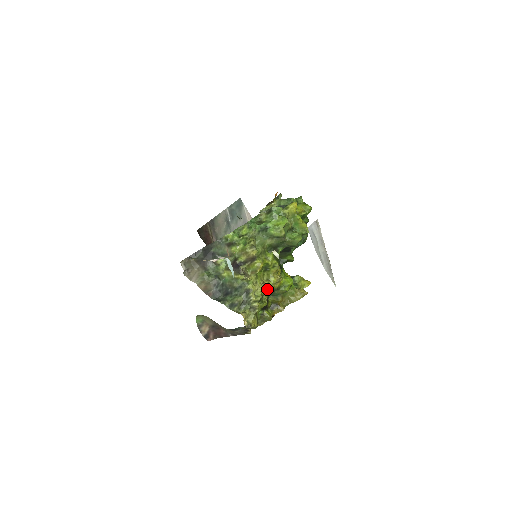
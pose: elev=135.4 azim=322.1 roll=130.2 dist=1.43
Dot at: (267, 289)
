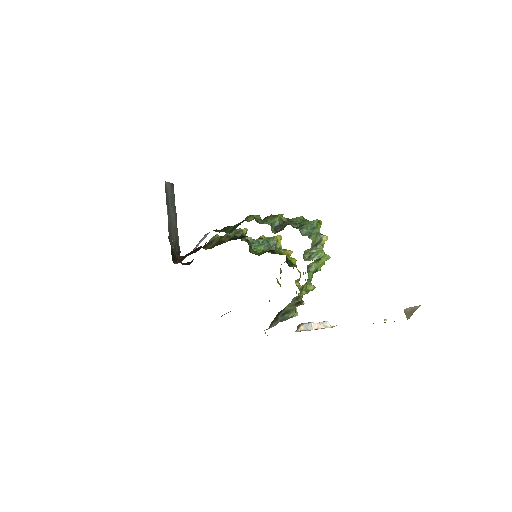
Dot at: occluded
